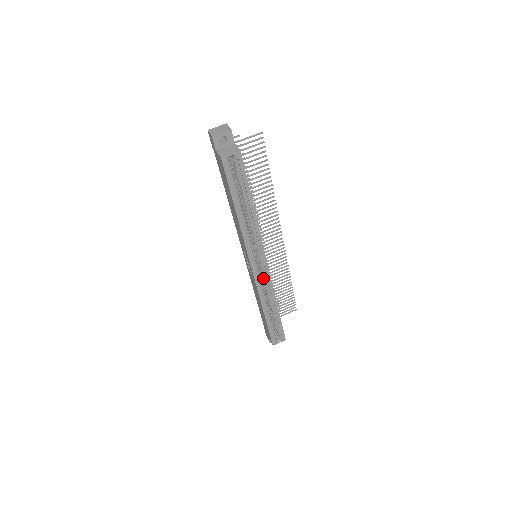
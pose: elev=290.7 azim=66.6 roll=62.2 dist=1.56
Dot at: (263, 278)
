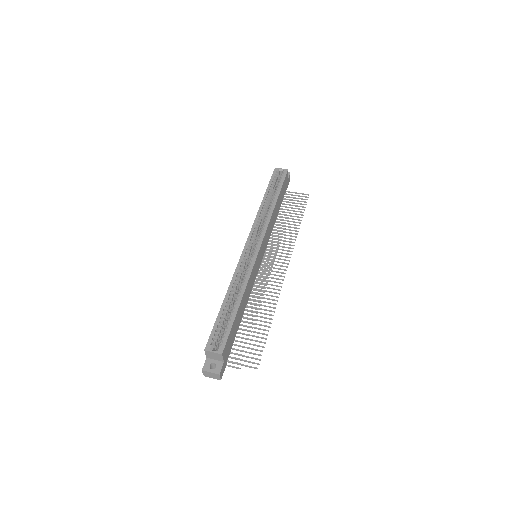
Dot at: (249, 264)
